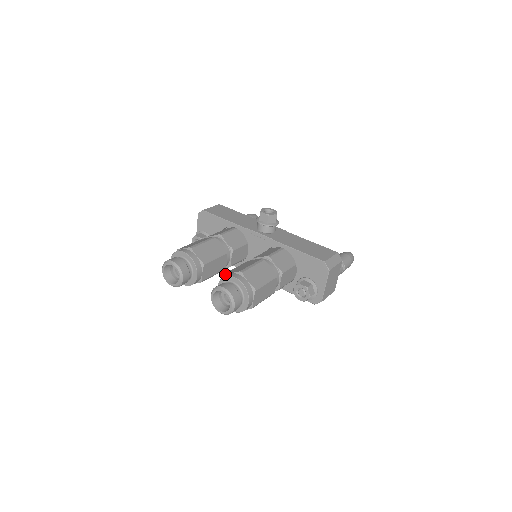
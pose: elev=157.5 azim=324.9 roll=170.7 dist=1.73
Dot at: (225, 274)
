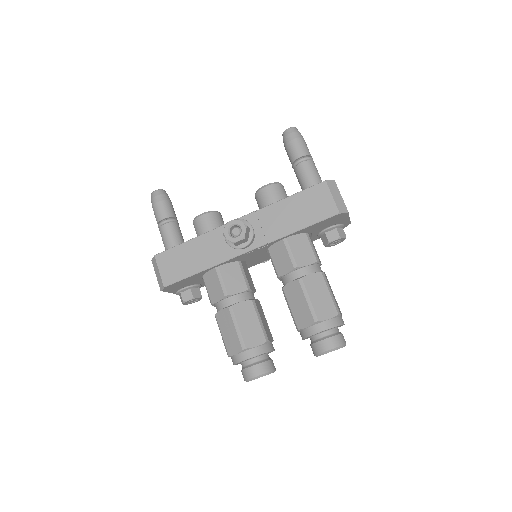
Dot at: (299, 330)
